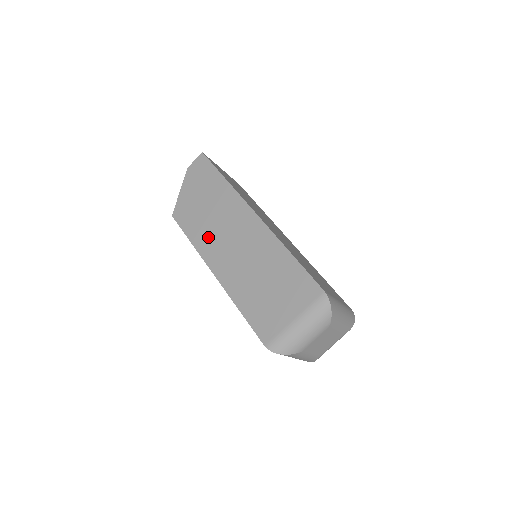
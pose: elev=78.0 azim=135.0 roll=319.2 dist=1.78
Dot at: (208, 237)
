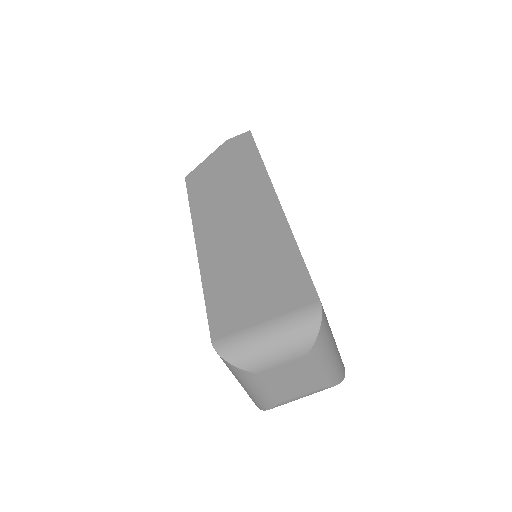
Dot at: (211, 206)
